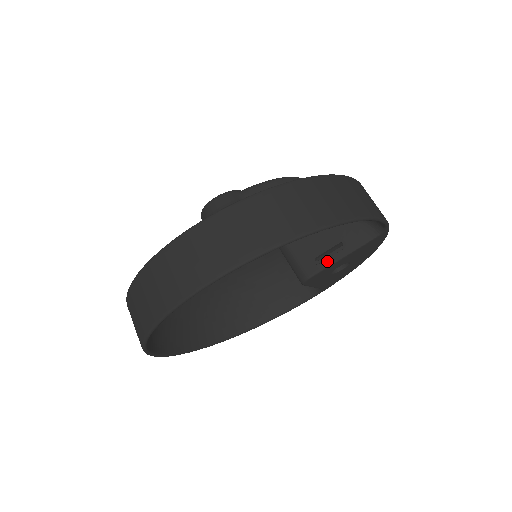
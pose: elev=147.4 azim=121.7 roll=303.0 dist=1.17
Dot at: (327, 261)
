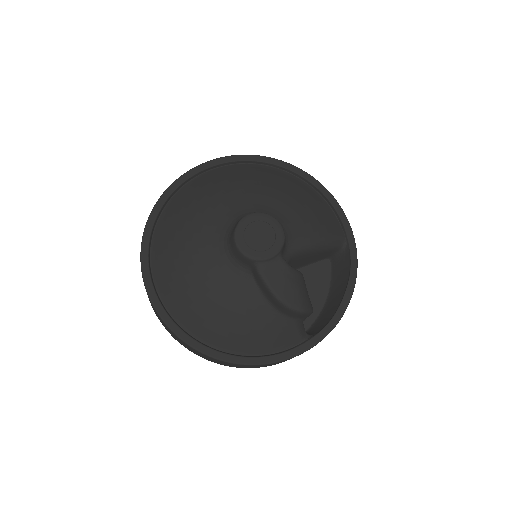
Dot at: occluded
